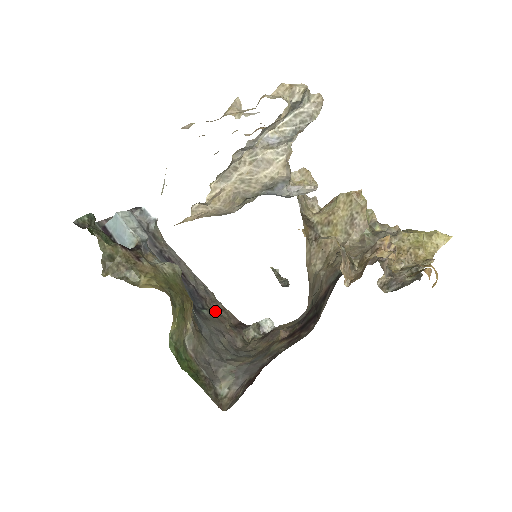
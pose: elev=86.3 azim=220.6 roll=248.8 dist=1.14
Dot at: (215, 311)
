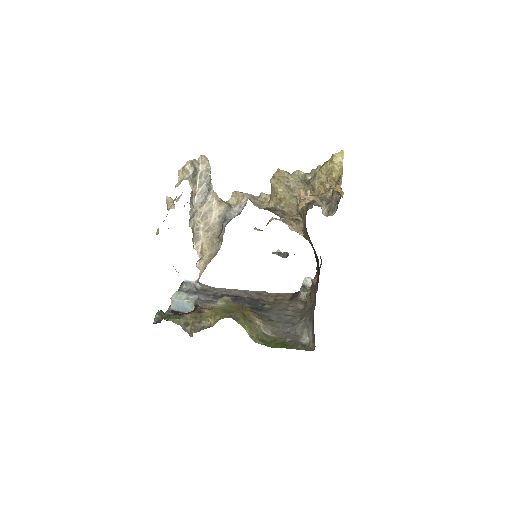
Dot at: (272, 300)
